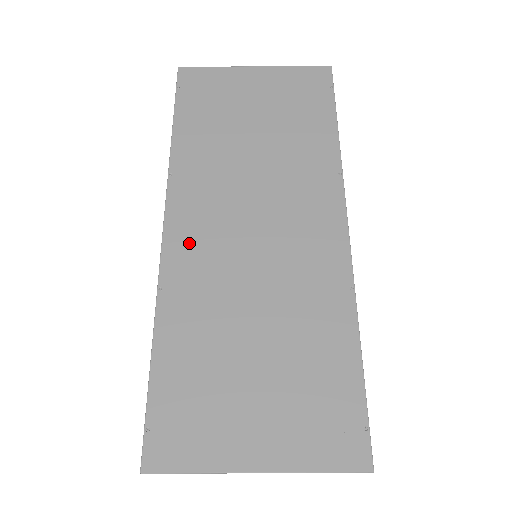
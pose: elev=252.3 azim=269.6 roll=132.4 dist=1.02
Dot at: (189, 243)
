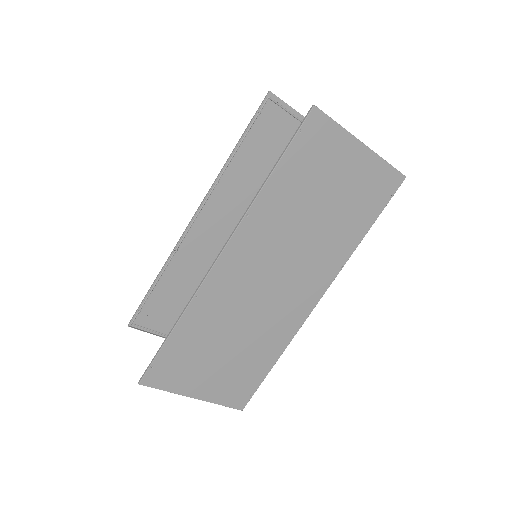
Dot at: (229, 274)
